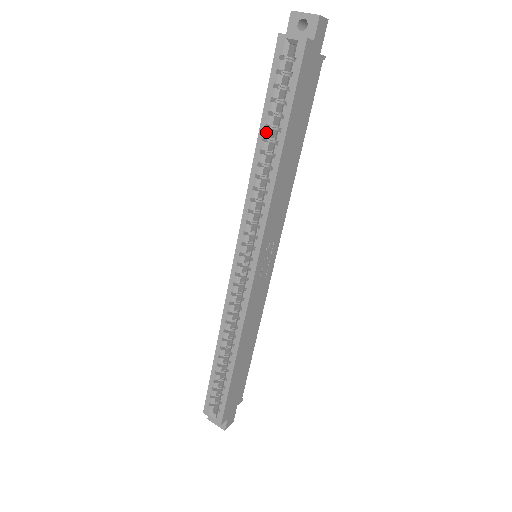
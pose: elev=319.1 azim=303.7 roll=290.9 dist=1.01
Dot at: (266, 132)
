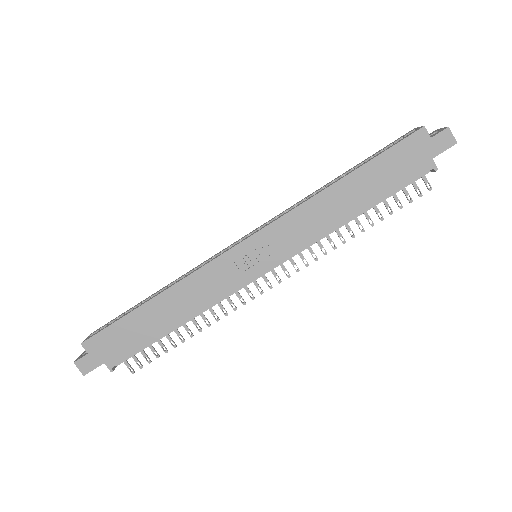
Dot at: (348, 171)
